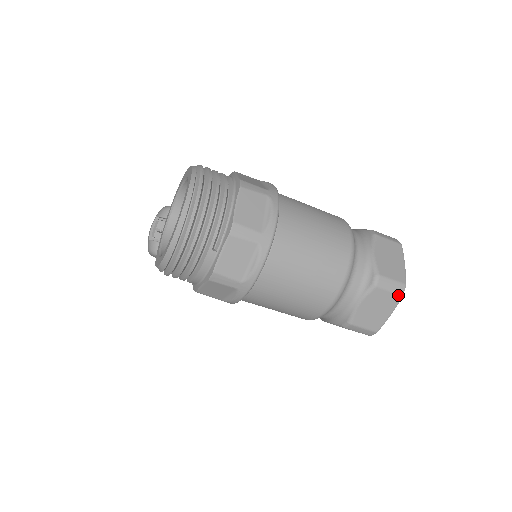
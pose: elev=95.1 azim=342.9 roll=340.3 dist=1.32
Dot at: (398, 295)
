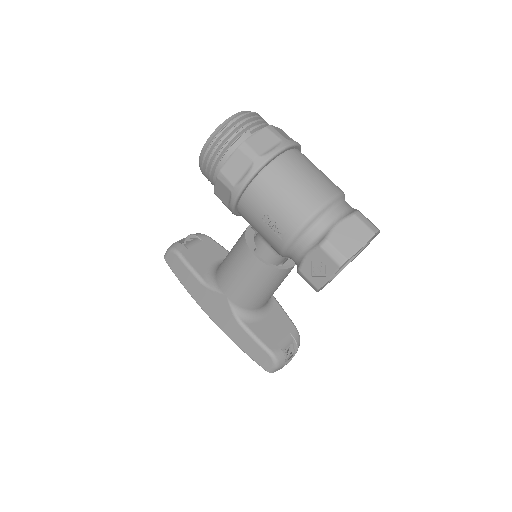
Dot at: (371, 231)
